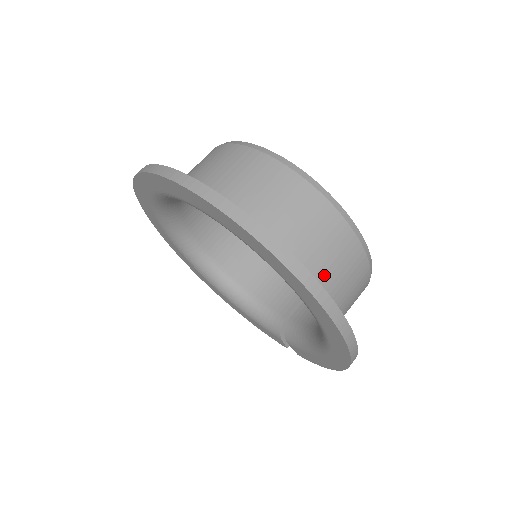
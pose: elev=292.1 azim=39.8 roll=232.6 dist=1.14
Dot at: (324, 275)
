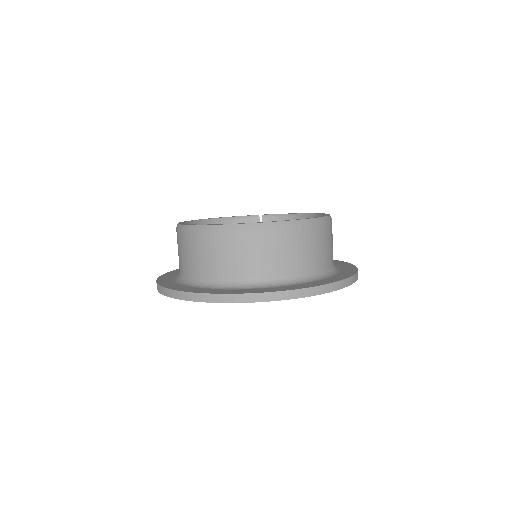
Dot at: occluded
